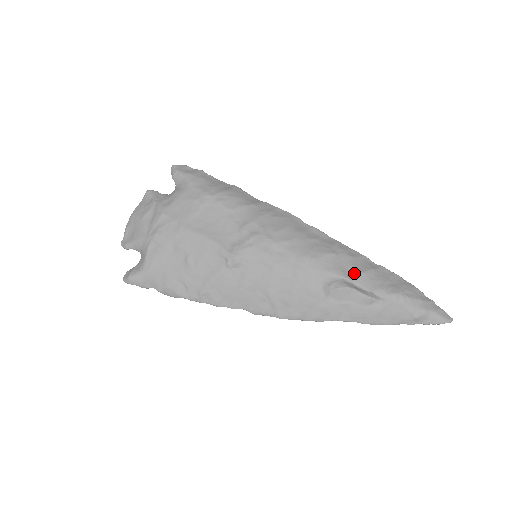
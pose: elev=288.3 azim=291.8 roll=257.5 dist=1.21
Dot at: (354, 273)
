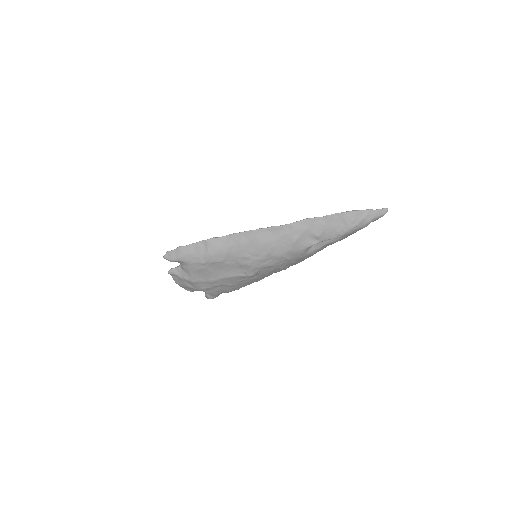
Dot at: (316, 238)
